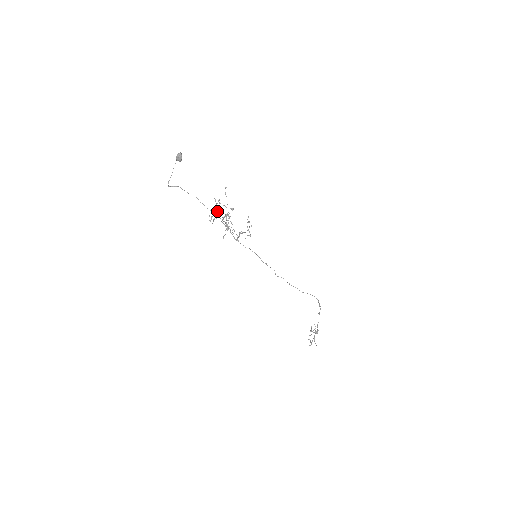
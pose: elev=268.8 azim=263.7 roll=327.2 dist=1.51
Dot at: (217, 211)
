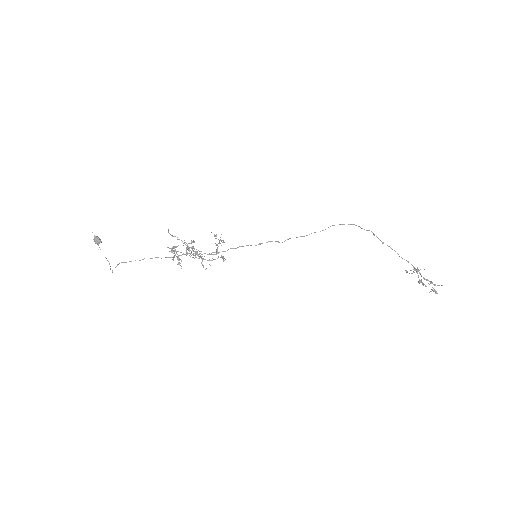
Dot at: occluded
